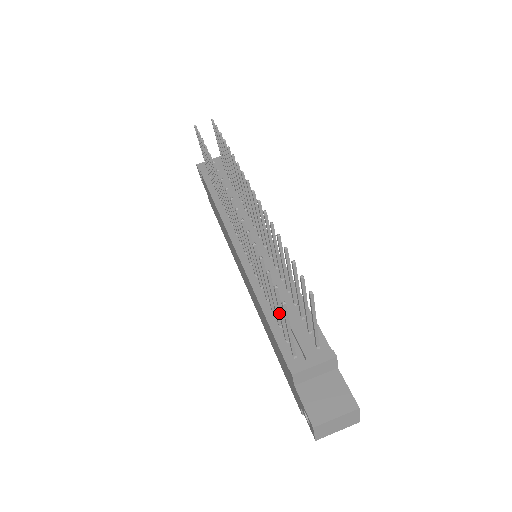
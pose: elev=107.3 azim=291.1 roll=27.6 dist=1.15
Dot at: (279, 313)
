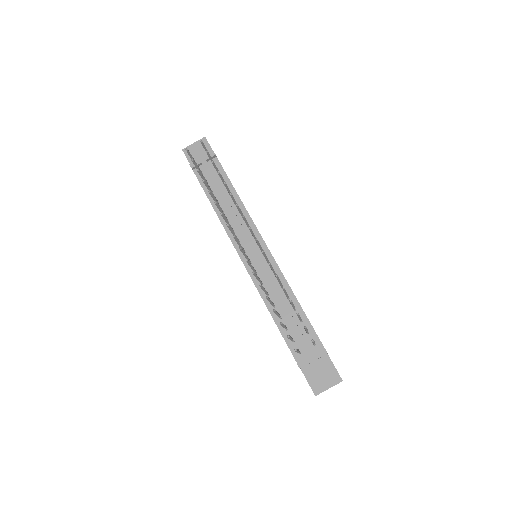
Dot at: occluded
